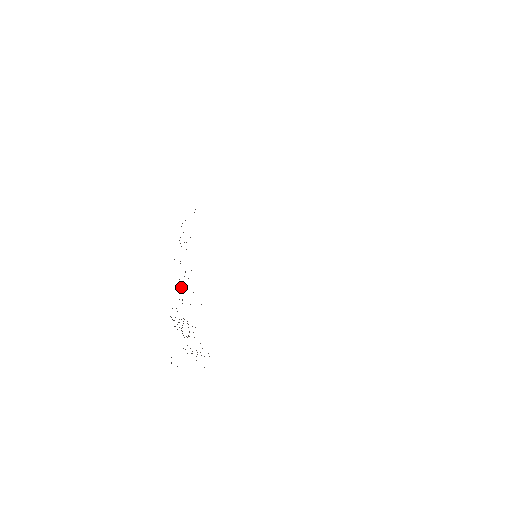
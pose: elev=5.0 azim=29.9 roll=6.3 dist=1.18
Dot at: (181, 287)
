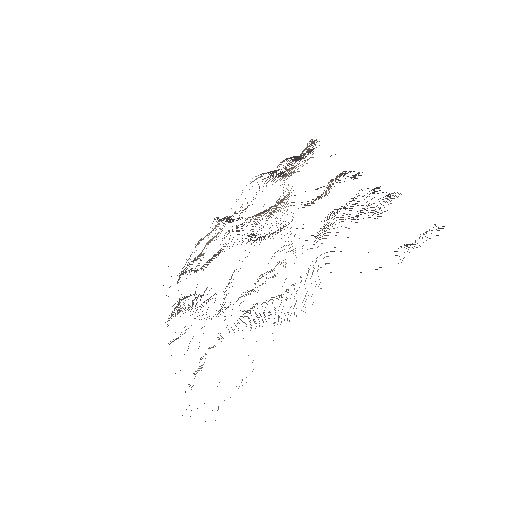
Dot at: occluded
